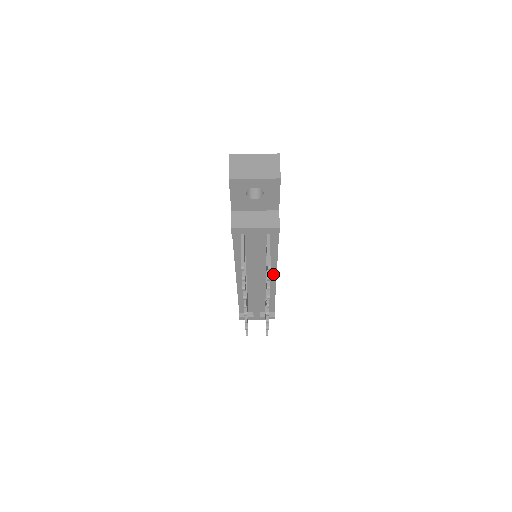
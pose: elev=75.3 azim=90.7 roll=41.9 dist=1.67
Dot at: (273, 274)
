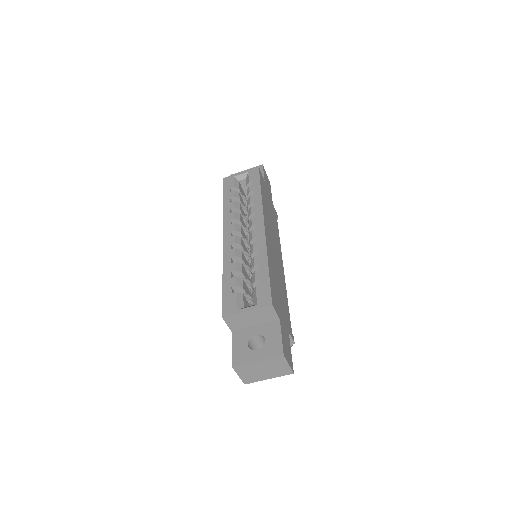
Dot at: occluded
